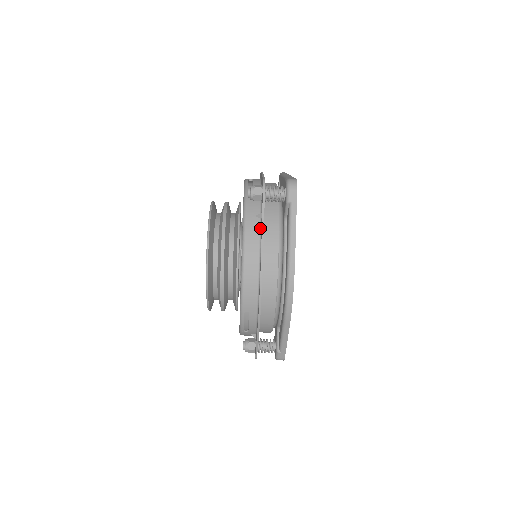
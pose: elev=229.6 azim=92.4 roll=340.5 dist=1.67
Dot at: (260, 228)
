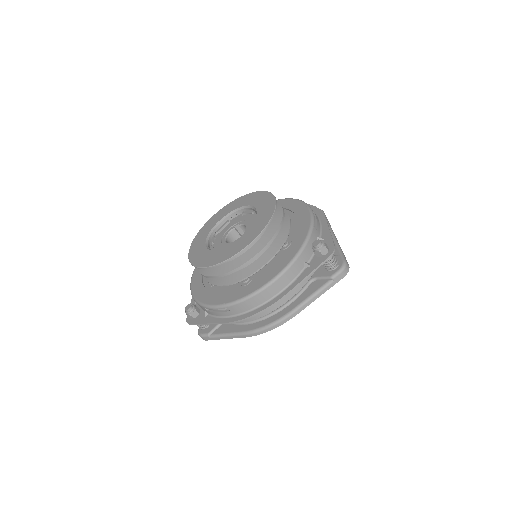
Dot at: (299, 274)
